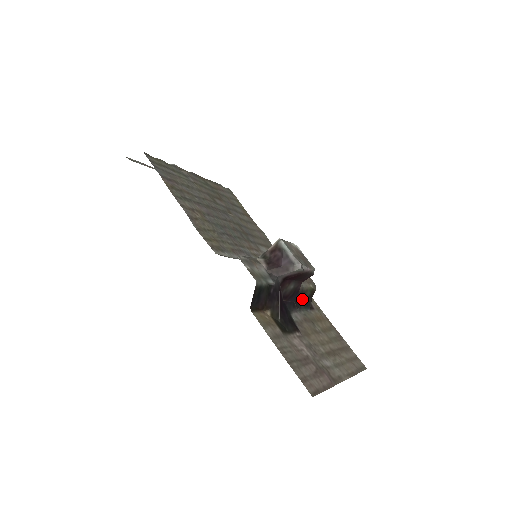
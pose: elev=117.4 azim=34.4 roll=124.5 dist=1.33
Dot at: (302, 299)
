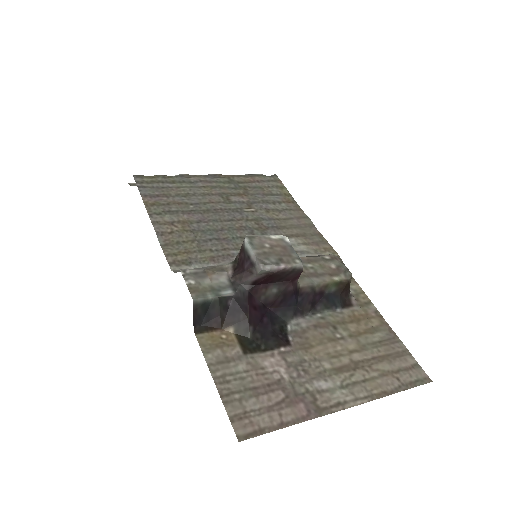
Dot at: (319, 298)
